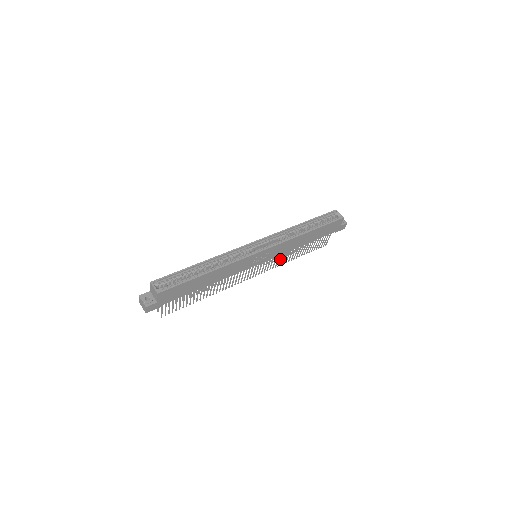
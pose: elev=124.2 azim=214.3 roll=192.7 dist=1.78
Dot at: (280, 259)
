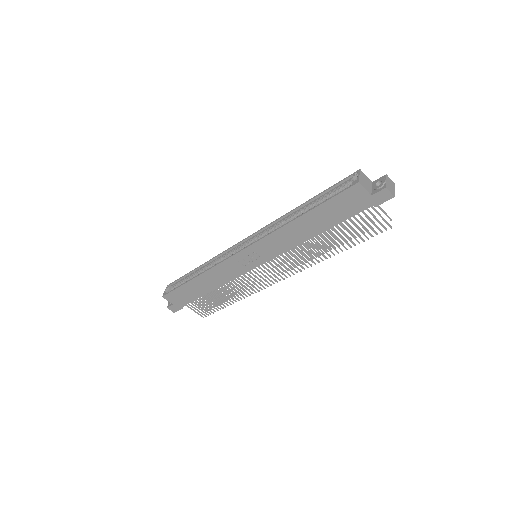
Dot at: (301, 257)
